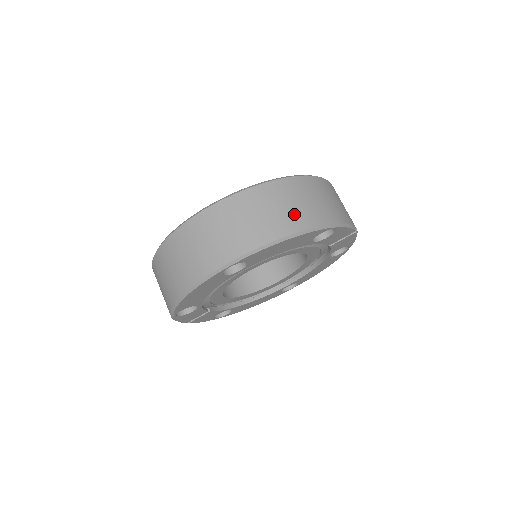
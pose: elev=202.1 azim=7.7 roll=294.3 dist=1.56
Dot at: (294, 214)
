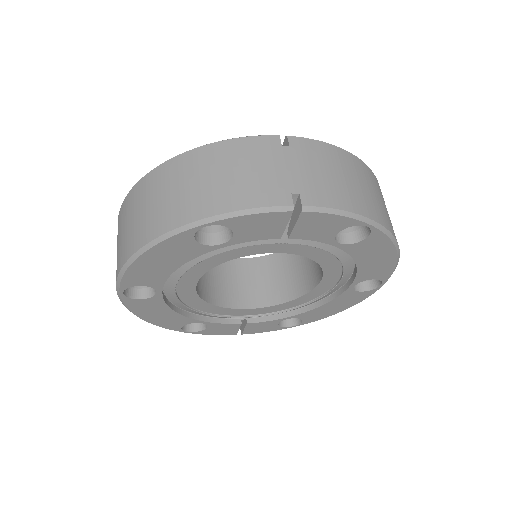
Dot at: (149, 219)
